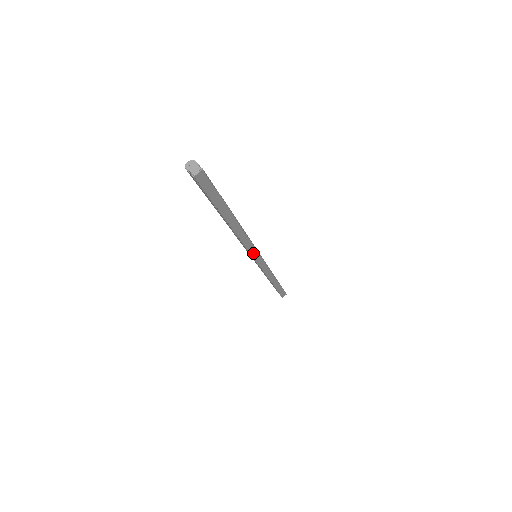
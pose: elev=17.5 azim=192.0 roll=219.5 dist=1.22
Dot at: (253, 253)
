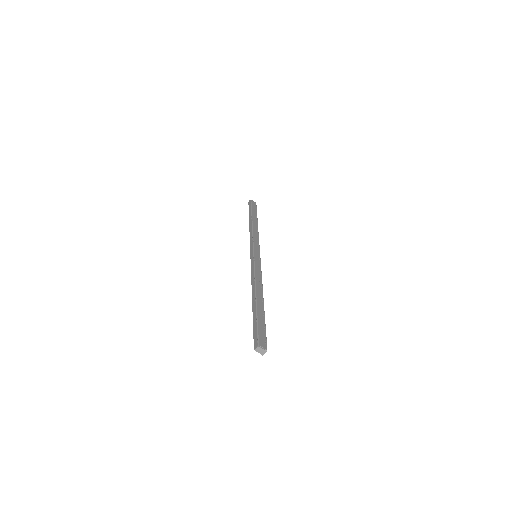
Dot at: occluded
